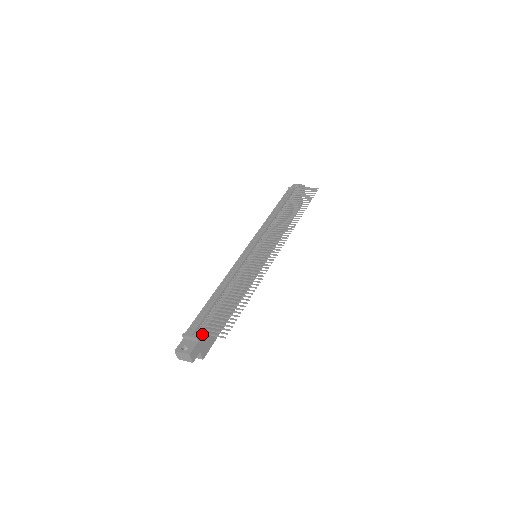
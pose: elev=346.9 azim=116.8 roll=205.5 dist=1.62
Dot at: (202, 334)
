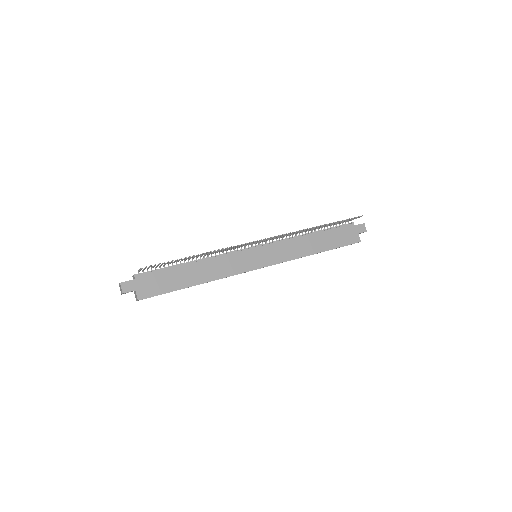
Dot at: (143, 276)
